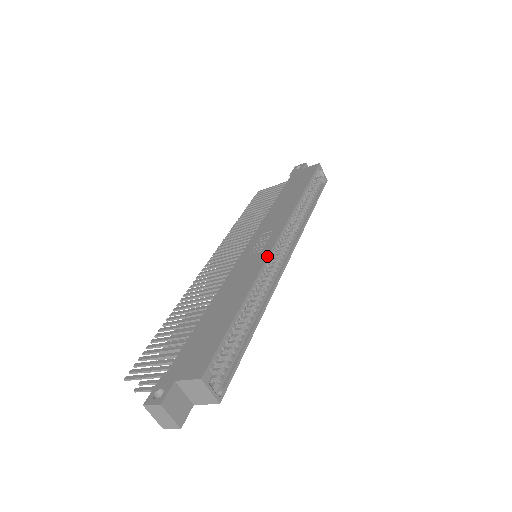
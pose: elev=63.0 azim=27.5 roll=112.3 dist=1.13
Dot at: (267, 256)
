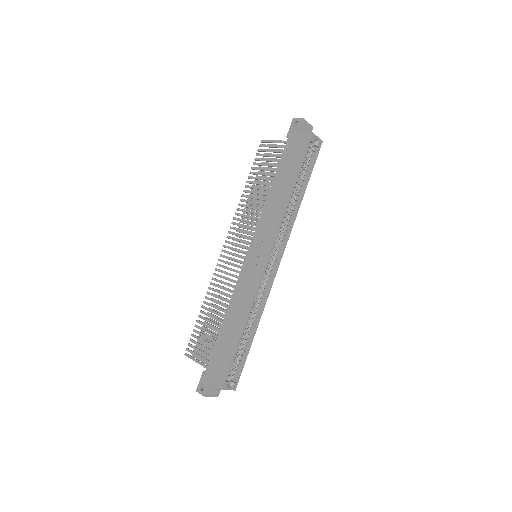
Dot at: (259, 281)
